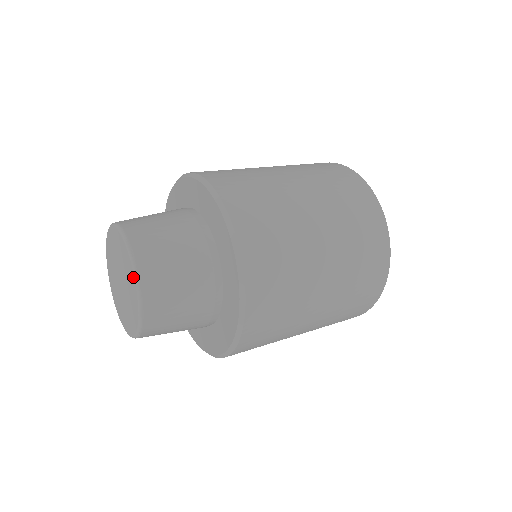
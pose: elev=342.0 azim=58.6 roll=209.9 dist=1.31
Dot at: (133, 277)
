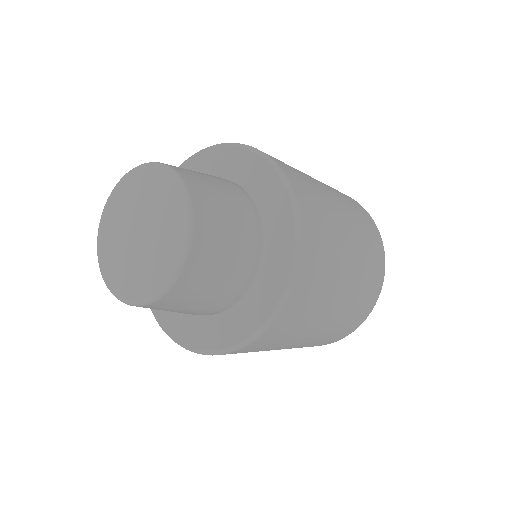
Dot at: (182, 205)
